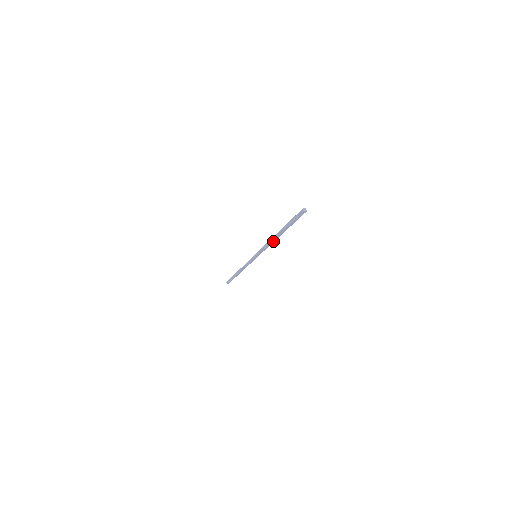
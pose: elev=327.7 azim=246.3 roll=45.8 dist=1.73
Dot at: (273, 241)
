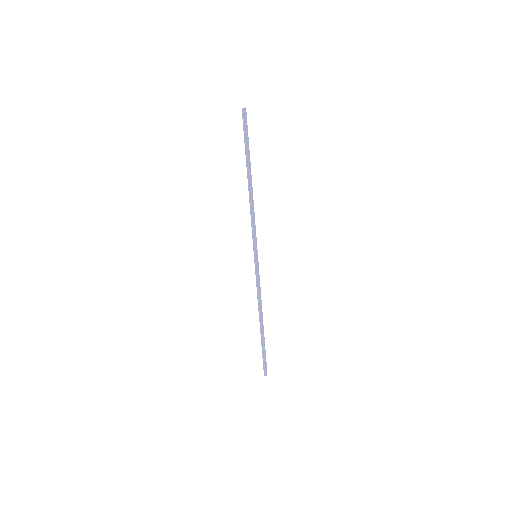
Dot at: (251, 199)
